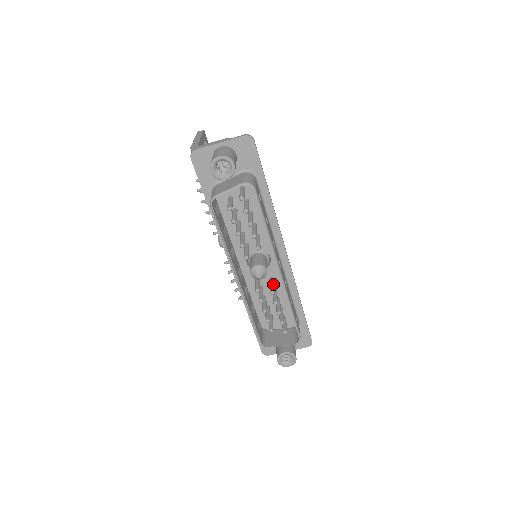
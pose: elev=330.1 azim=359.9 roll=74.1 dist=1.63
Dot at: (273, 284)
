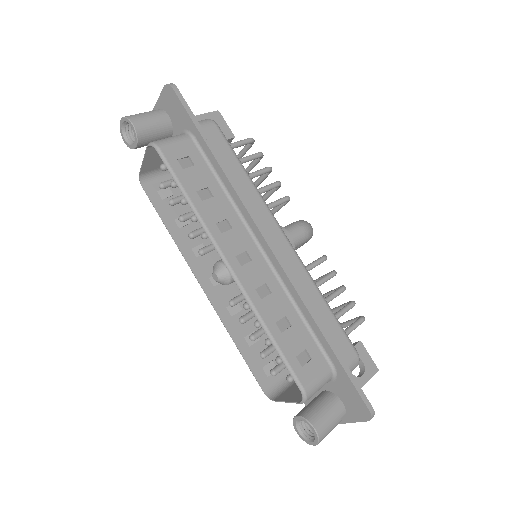
Dot at: occluded
